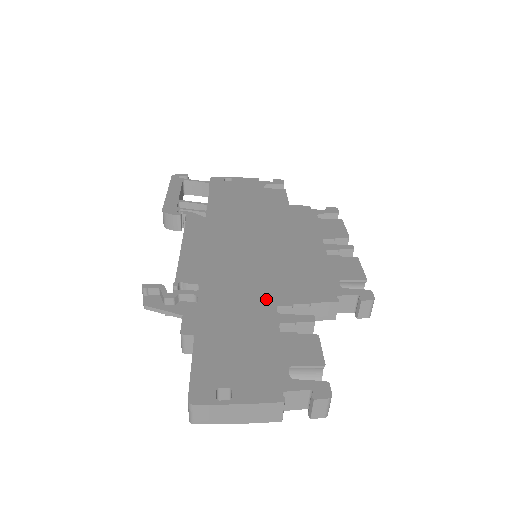
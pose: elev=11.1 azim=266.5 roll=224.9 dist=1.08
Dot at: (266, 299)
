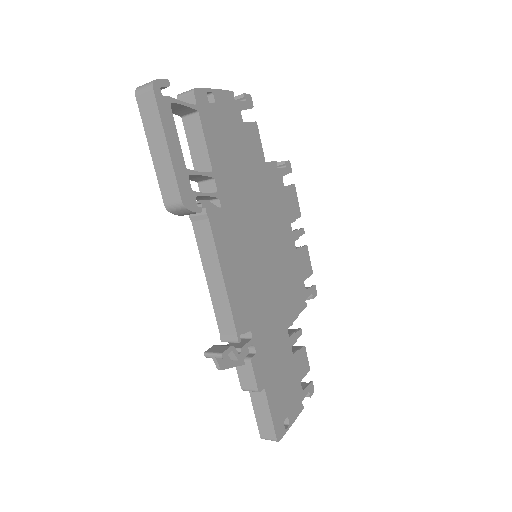
Dot at: (283, 325)
